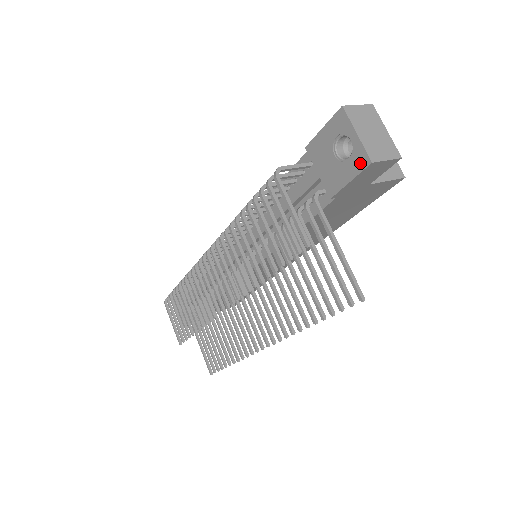
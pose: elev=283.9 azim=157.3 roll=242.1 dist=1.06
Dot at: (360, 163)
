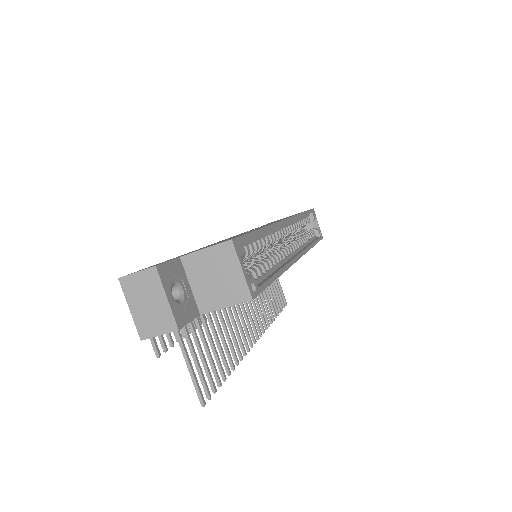
Dot at: occluded
